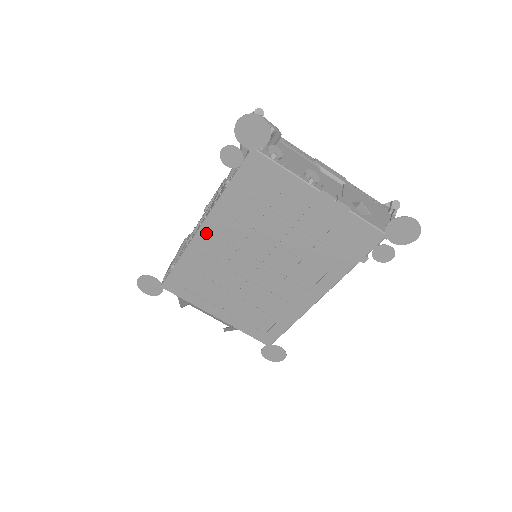
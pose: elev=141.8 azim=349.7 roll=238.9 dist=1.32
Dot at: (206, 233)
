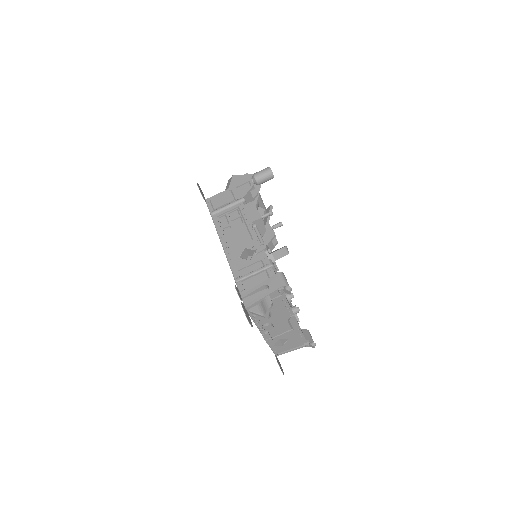
Dot at: occluded
